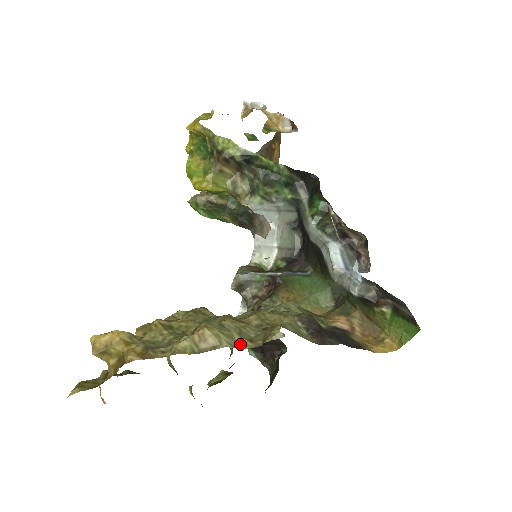
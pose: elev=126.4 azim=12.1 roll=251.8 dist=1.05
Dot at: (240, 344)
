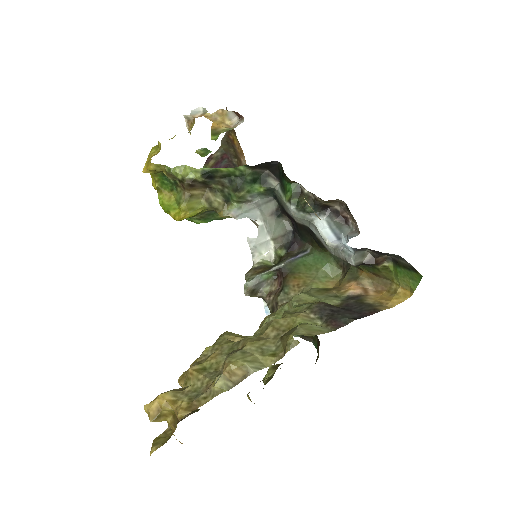
Dot at: (265, 363)
